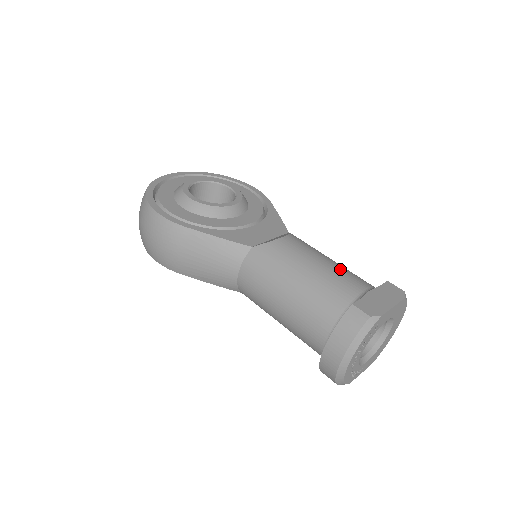
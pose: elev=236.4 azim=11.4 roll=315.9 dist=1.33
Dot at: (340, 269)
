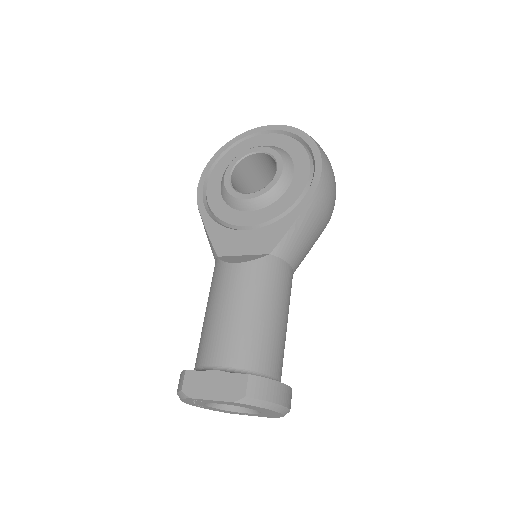
Dot at: (231, 330)
